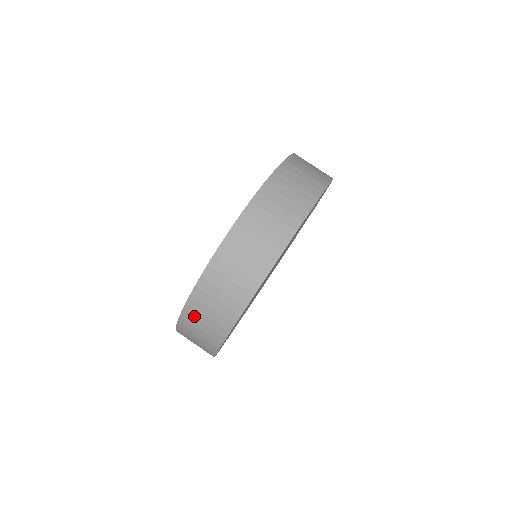
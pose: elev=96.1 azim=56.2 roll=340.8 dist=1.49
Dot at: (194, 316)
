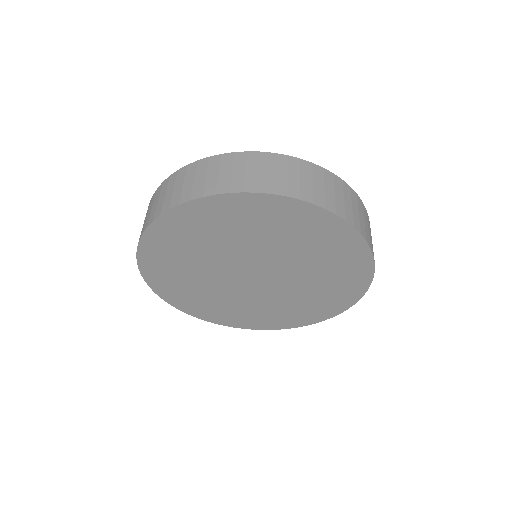
Dot at: (210, 166)
